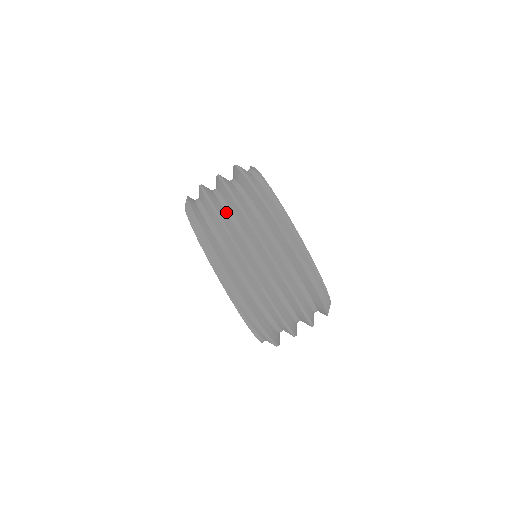
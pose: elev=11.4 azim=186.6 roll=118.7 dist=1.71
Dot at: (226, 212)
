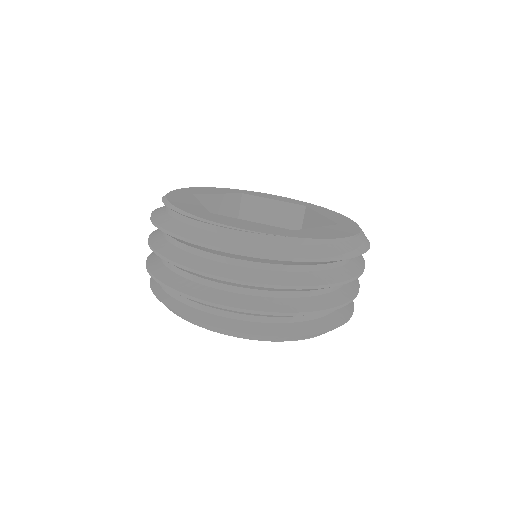
Dot at: (247, 295)
